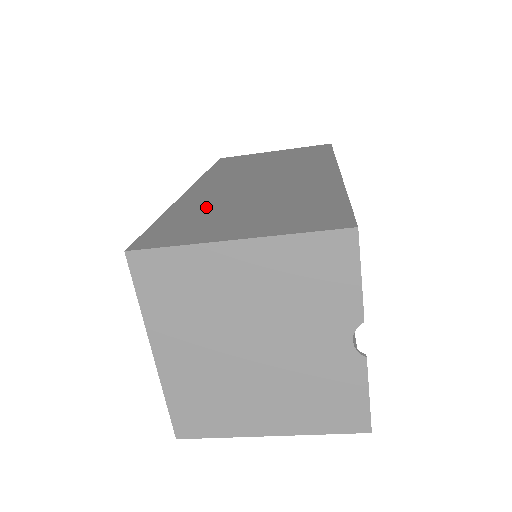
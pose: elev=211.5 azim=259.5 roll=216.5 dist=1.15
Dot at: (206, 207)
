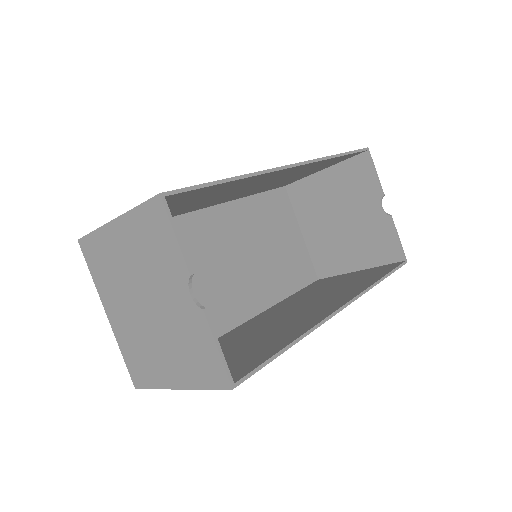
Dot at: occluded
